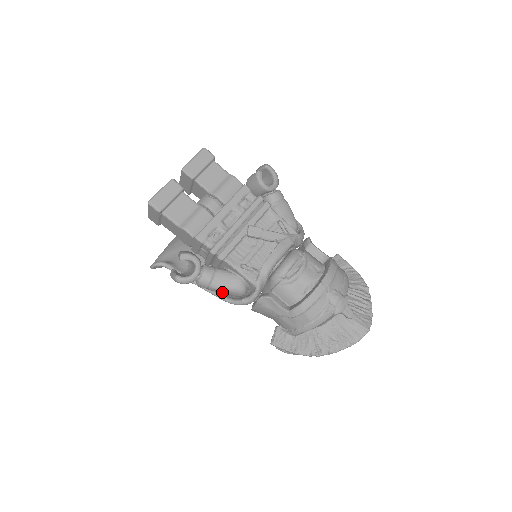
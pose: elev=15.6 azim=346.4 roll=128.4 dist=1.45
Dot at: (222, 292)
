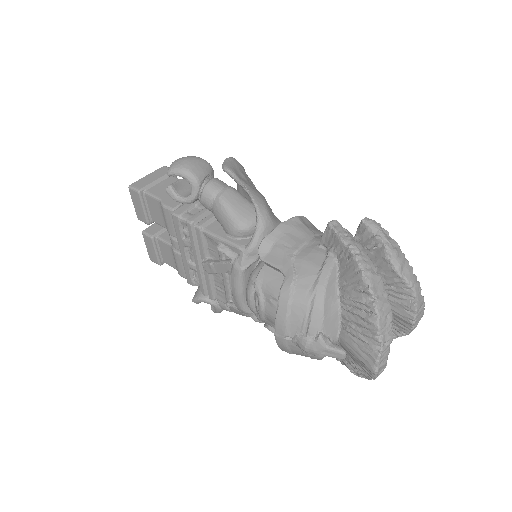
Dot at: occluded
